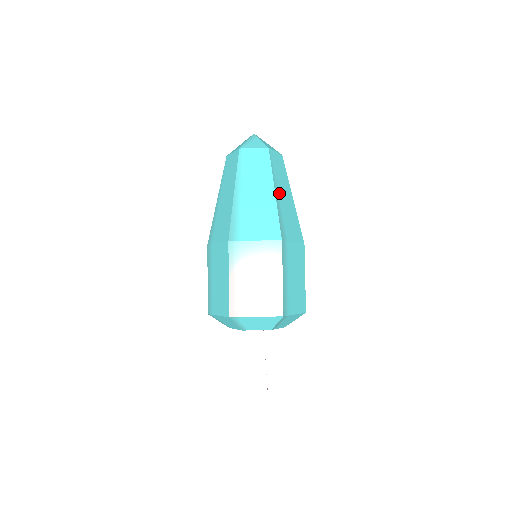
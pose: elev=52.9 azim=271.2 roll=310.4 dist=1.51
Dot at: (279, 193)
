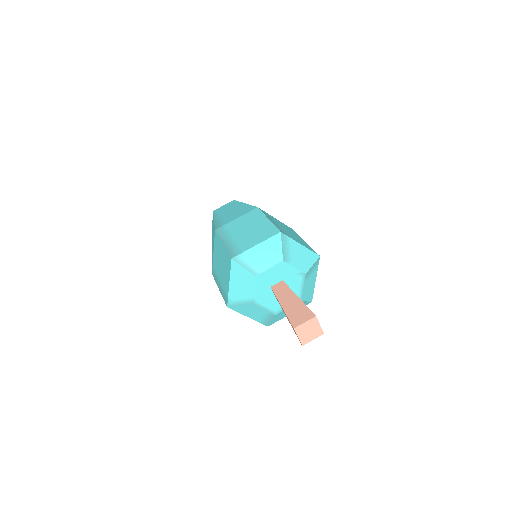
Dot at: occluded
